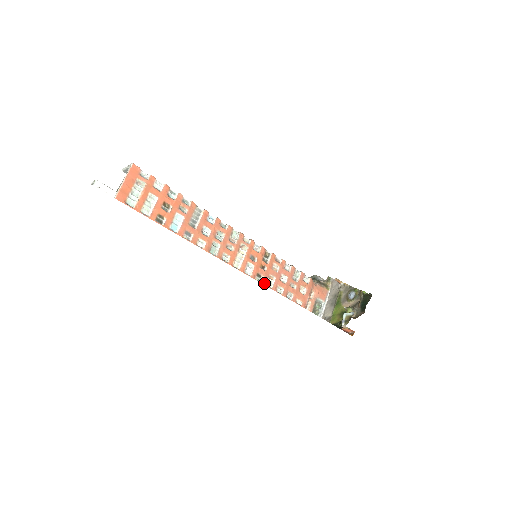
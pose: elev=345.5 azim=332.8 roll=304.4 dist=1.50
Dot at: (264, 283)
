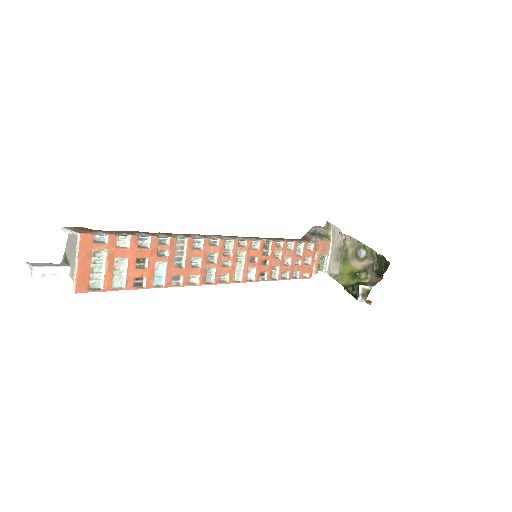
Dot at: (269, 279)
